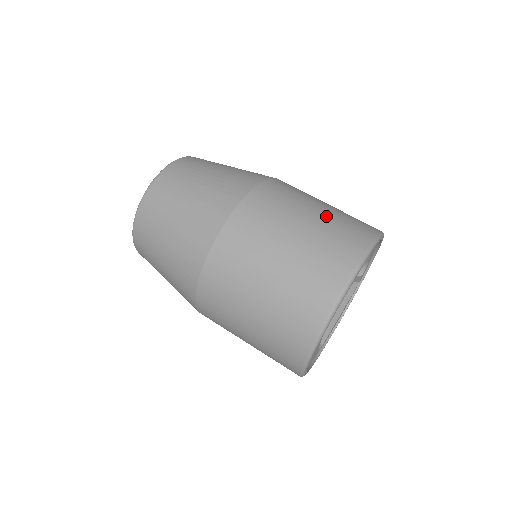
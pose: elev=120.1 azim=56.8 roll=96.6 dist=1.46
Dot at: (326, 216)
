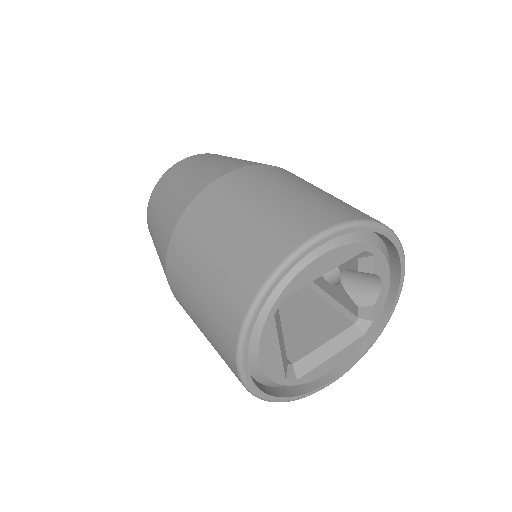
Dot at: (325, 194)
